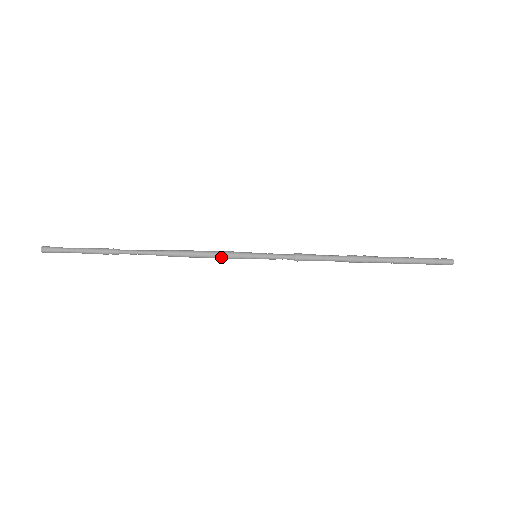
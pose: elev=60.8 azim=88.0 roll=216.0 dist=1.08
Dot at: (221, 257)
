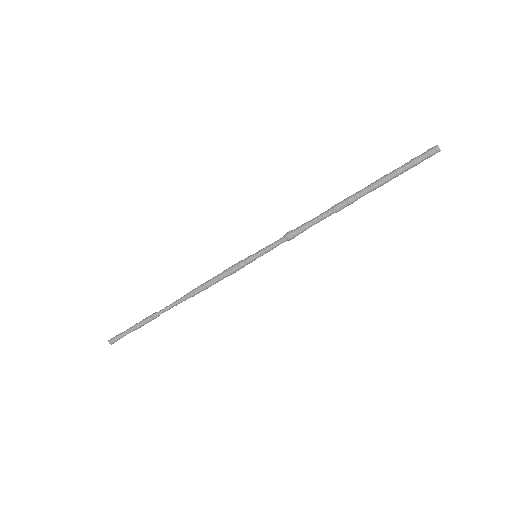
Dot at: (228, 272)
